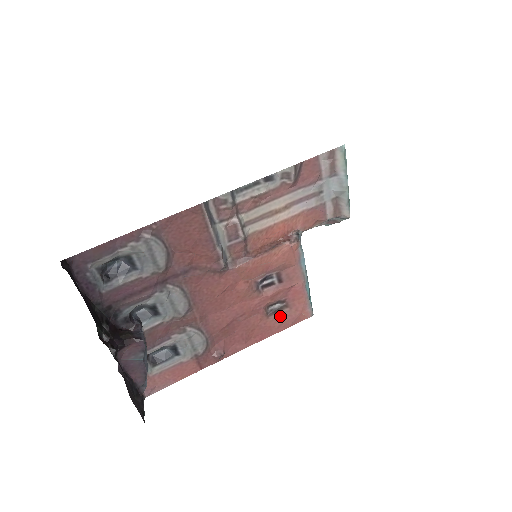
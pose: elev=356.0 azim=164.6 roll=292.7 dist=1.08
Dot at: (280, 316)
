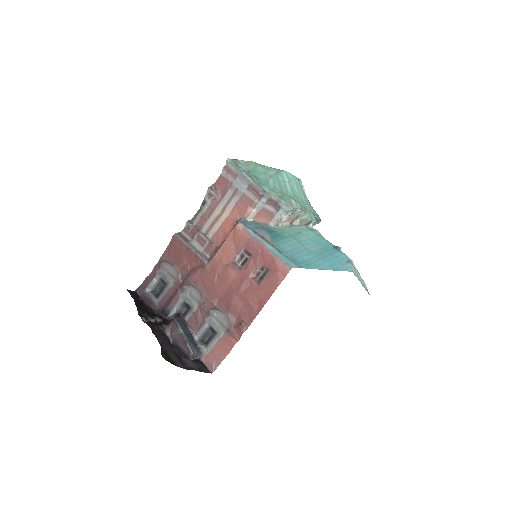
Dot at: (267, 279)
